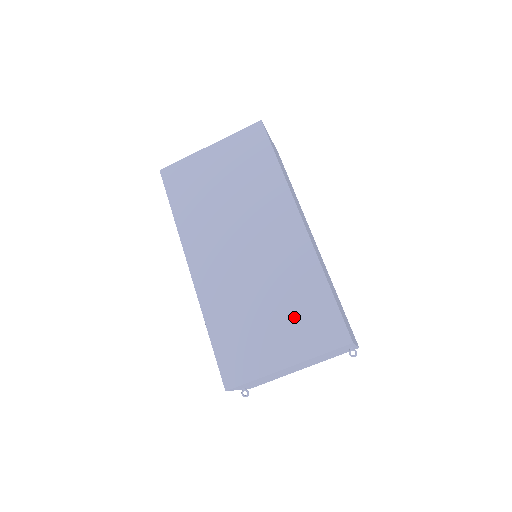
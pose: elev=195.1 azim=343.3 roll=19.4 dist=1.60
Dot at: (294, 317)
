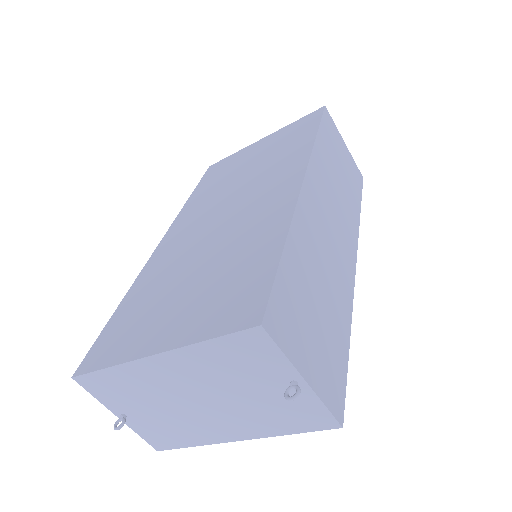
Dot at: (213, 286)
